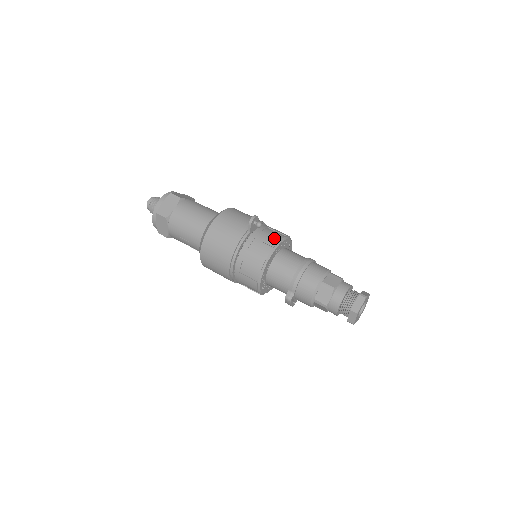
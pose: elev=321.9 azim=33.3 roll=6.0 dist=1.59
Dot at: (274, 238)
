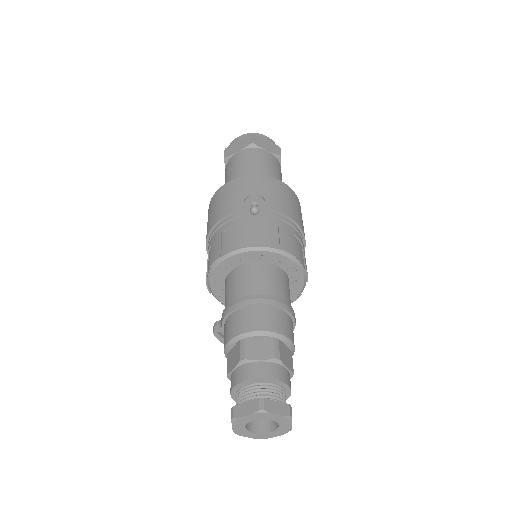
Dot at: (255, 238)
